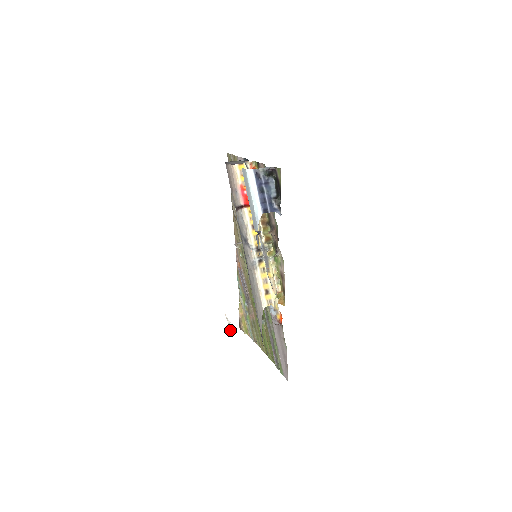
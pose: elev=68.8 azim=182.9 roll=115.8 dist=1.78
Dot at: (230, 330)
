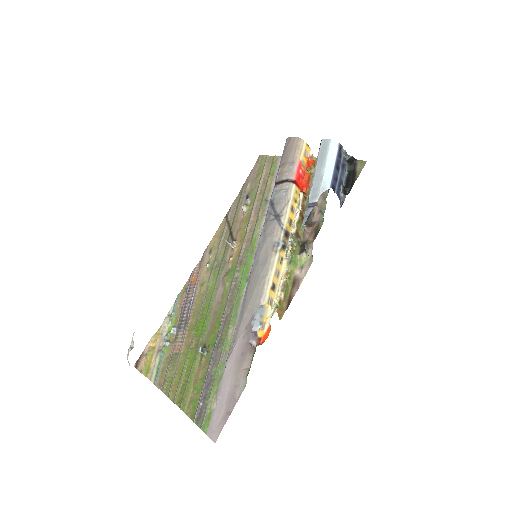
Dot at: occluded
